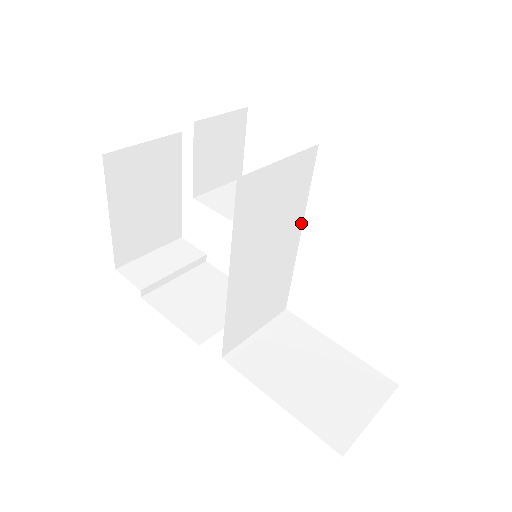
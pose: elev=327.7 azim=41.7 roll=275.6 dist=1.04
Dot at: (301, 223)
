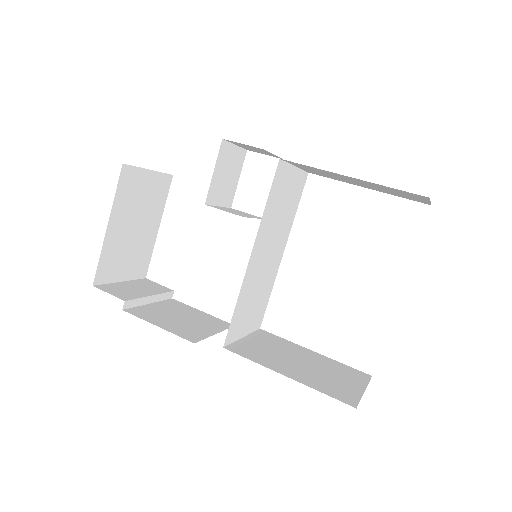
Dot at: (287, 238)
